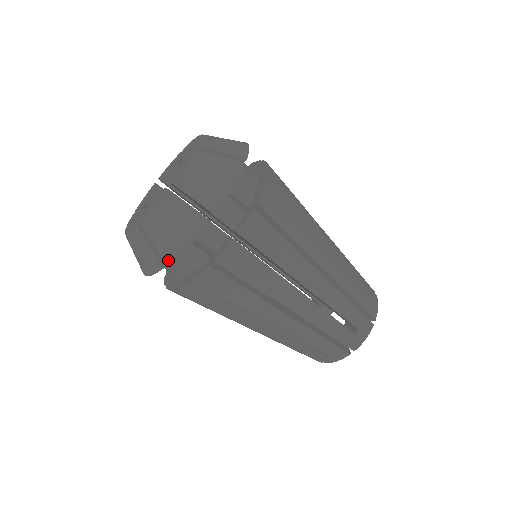
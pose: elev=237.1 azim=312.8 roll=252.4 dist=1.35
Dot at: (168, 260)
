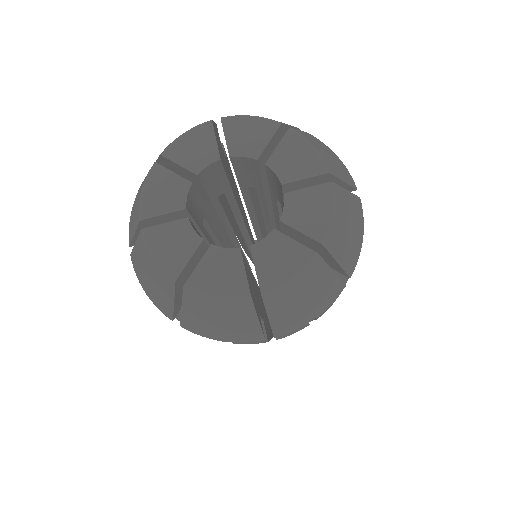
Dot at: (186, 327)
